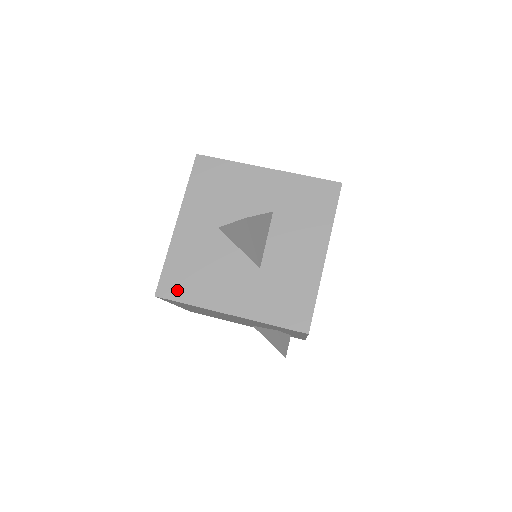
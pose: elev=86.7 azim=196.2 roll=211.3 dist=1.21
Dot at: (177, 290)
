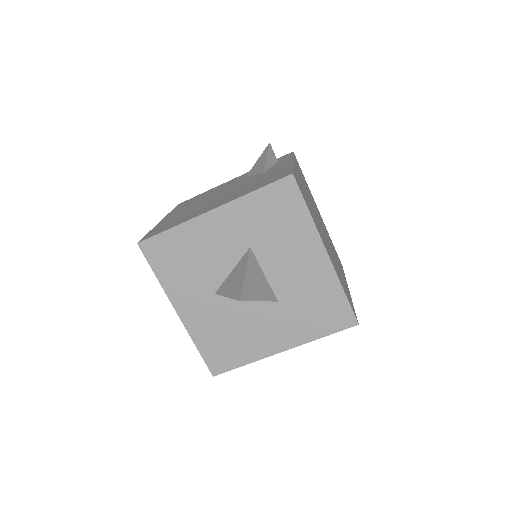
Dot at: (226, 362)
